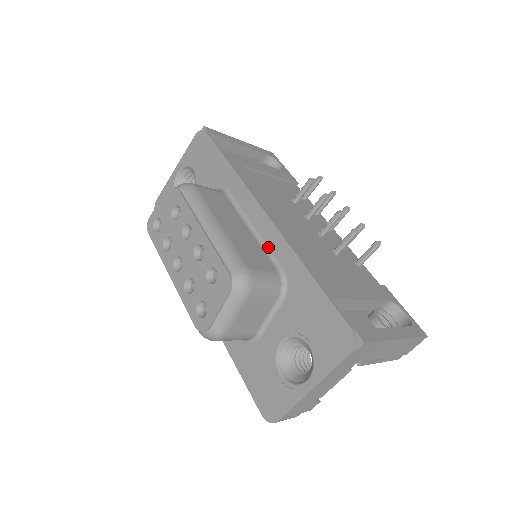
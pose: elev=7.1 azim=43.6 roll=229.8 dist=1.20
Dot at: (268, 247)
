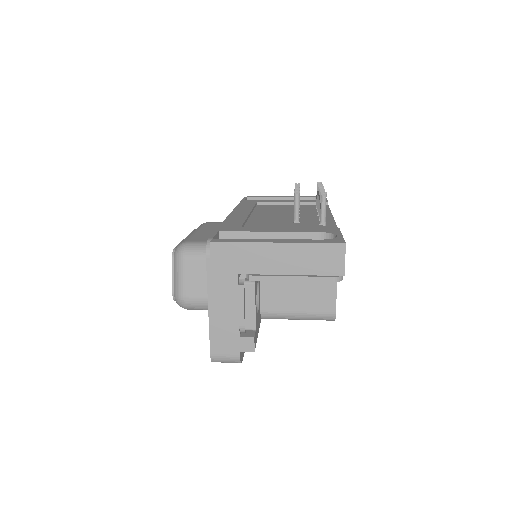
Dot at: occluded
